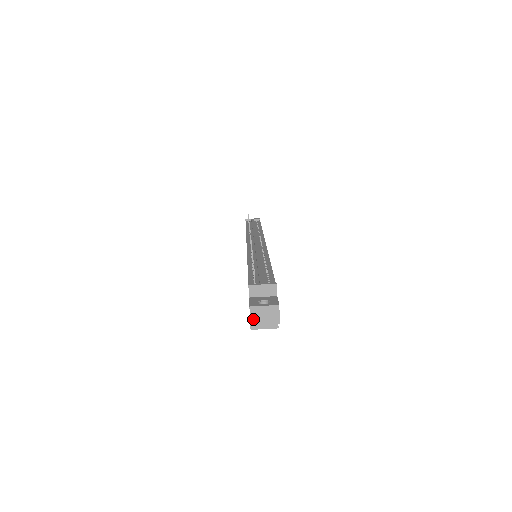
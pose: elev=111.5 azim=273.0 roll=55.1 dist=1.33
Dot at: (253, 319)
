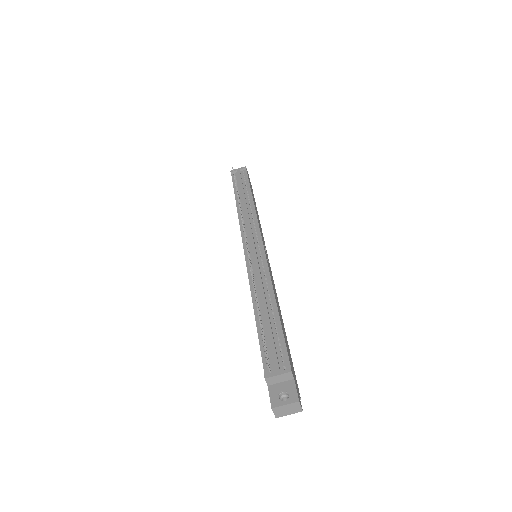
Dot at: (277, 414)
